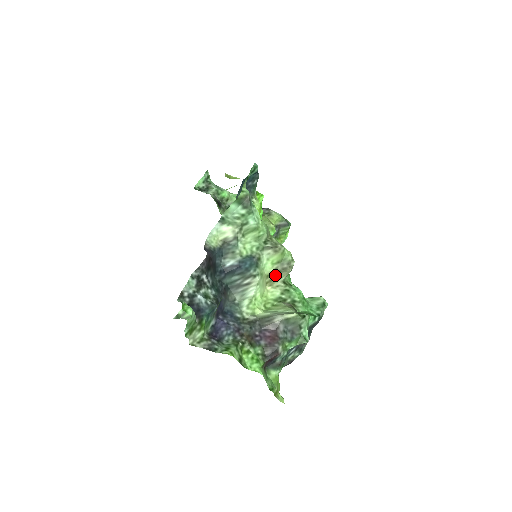
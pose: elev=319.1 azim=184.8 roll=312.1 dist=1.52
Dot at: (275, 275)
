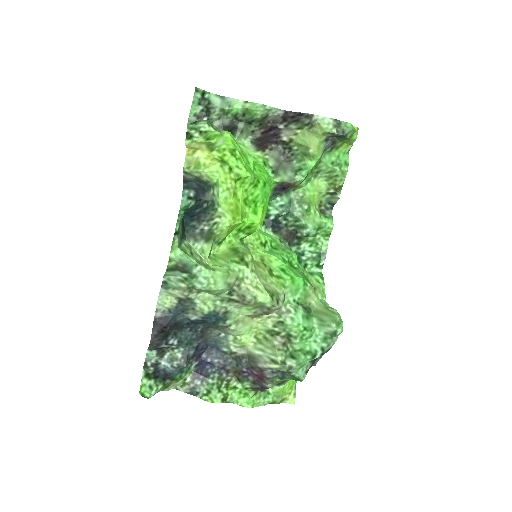
Dot at: (258, 314)
